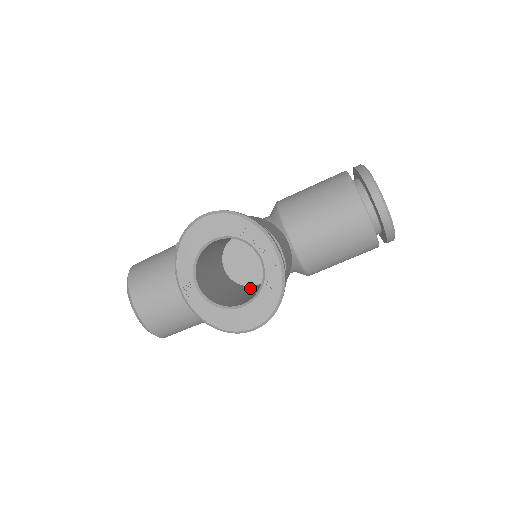
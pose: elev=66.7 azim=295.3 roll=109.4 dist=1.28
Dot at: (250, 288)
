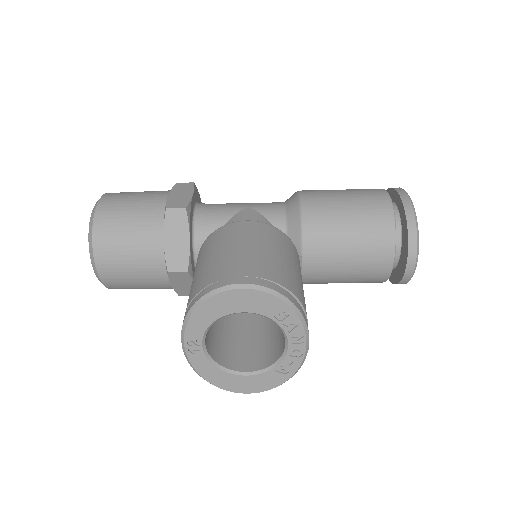
Dot at: occluded
